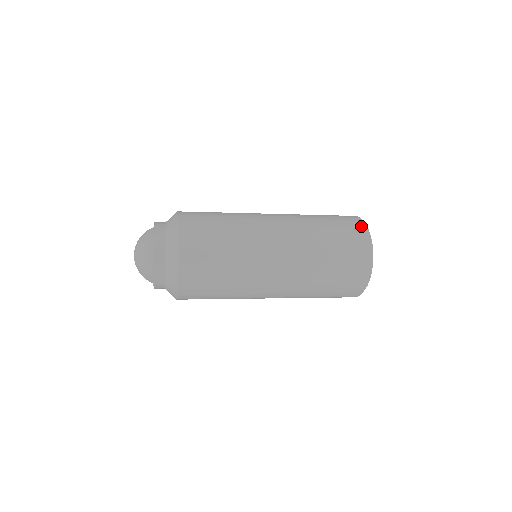
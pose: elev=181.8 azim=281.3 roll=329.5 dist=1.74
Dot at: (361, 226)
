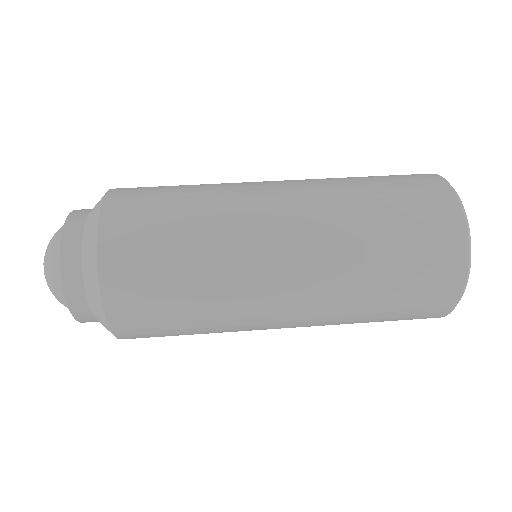
Dot at: (452, 209)
